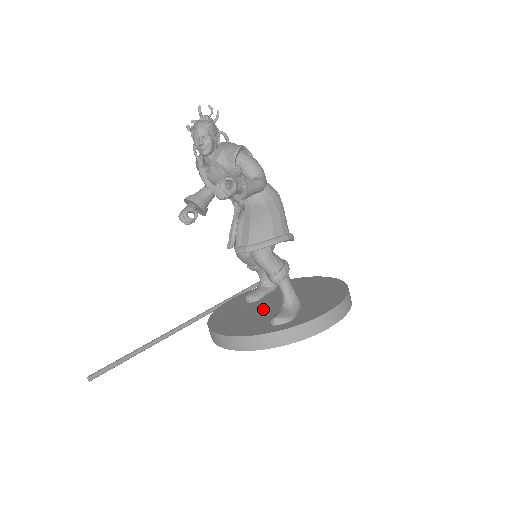
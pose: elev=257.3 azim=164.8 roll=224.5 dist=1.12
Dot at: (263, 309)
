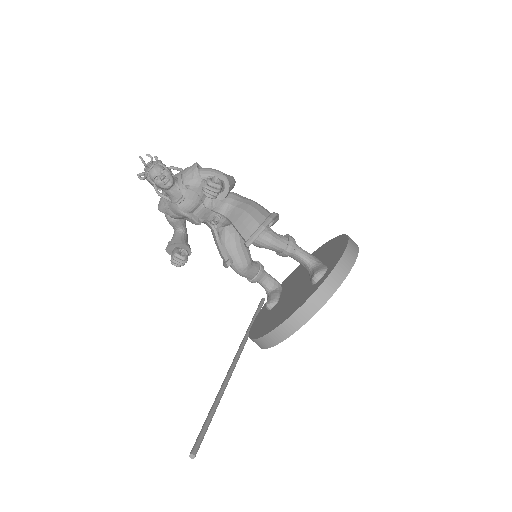
Dot at: (292, 294)
